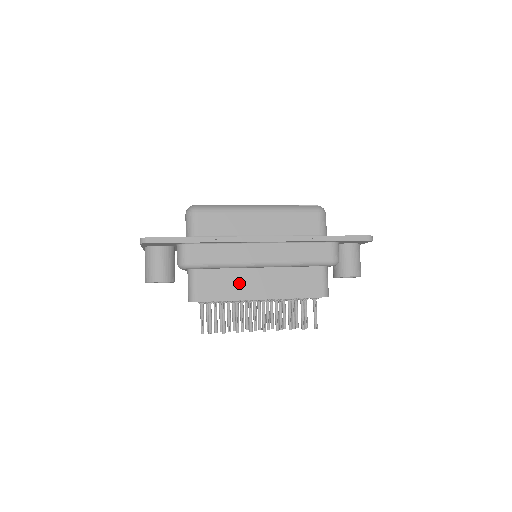
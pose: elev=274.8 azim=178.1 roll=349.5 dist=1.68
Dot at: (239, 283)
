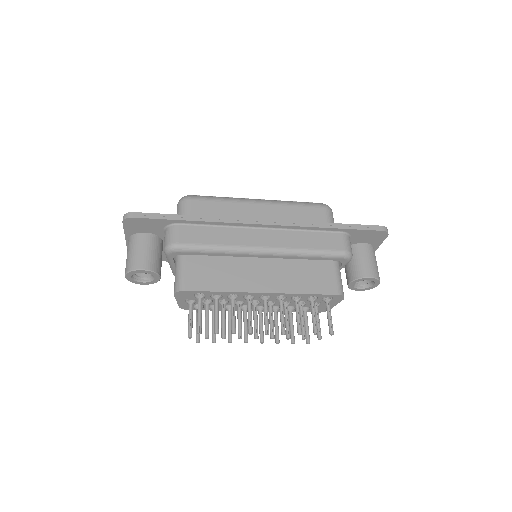
Dot at: (236, 273)
